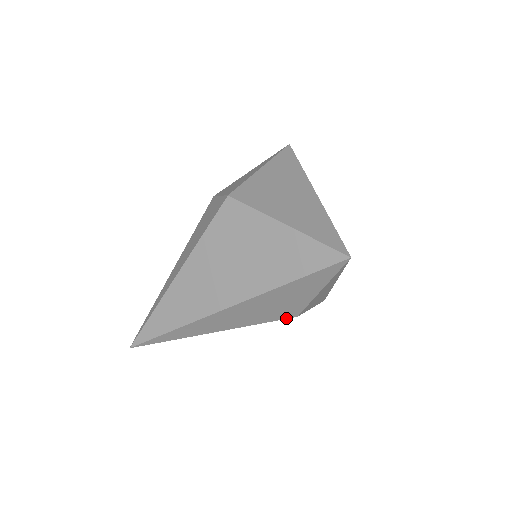
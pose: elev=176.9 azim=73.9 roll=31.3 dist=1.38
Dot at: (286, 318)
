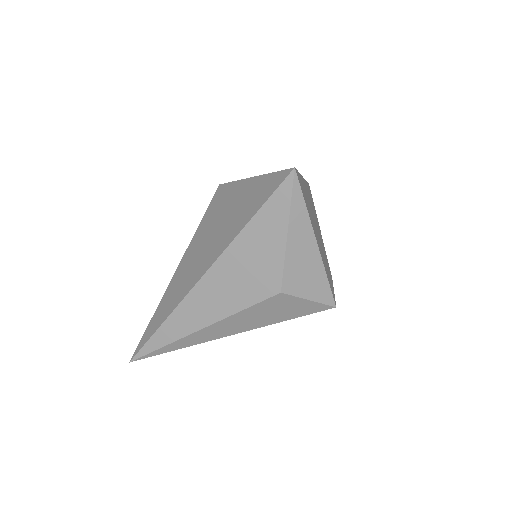
Dot at: (269, 296)
